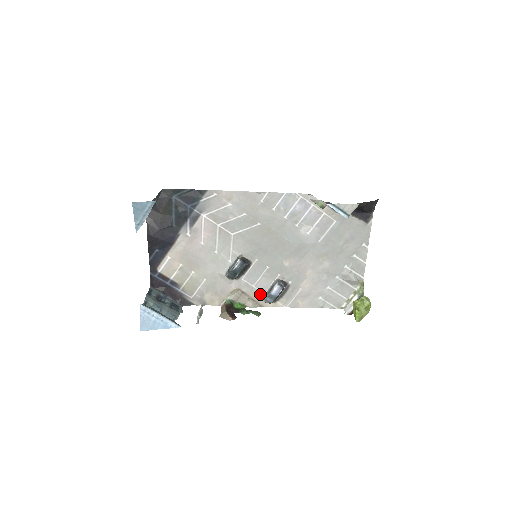
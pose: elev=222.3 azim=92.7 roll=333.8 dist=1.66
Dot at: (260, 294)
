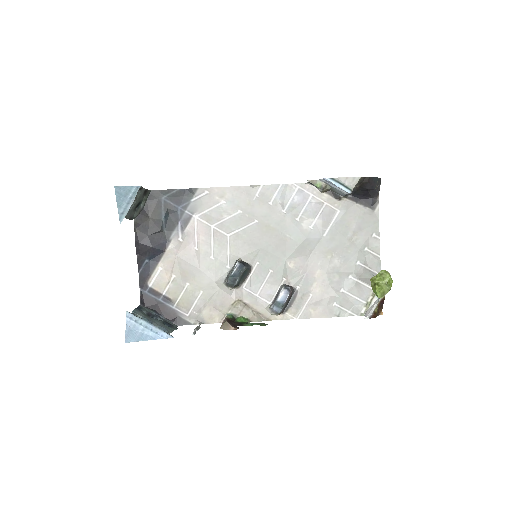
Dot at: (265, 305)
